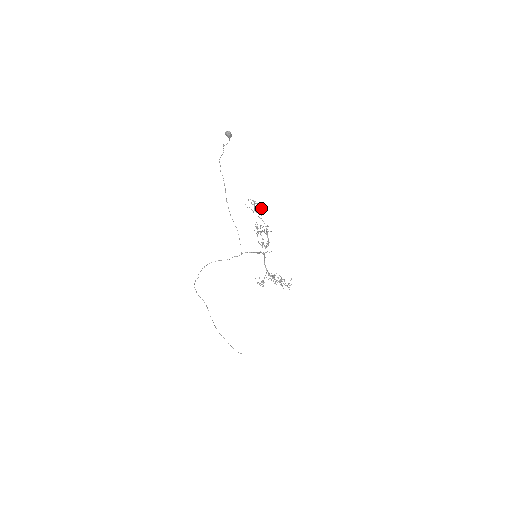
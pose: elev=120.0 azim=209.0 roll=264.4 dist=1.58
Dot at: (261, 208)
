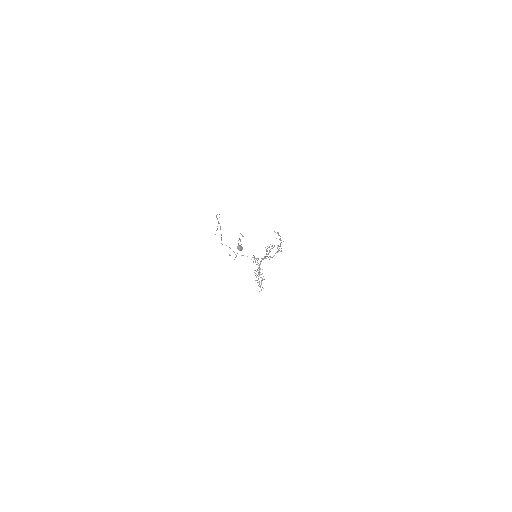
Dot at: (283, 241)
